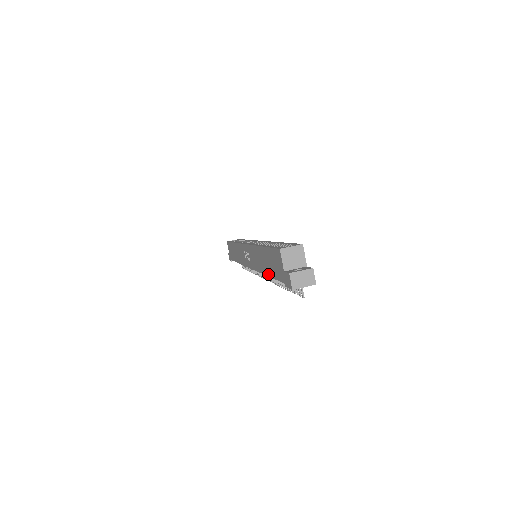
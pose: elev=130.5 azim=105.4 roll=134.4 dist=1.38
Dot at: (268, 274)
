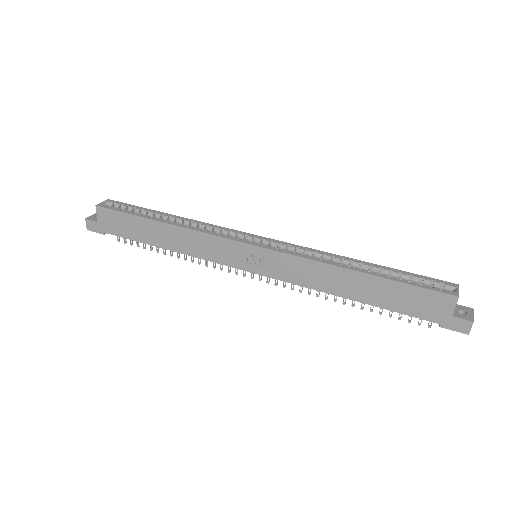
Dot at: (368, 302)
